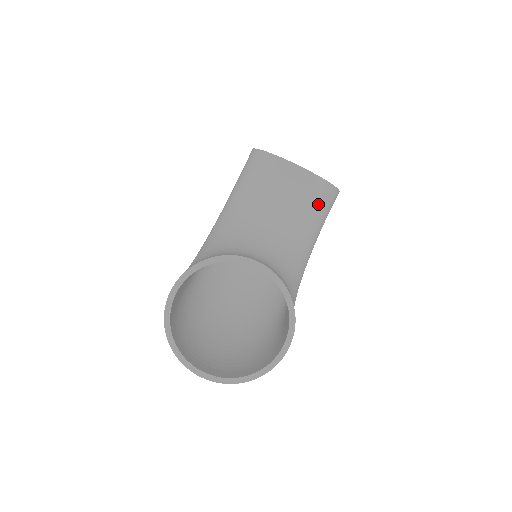
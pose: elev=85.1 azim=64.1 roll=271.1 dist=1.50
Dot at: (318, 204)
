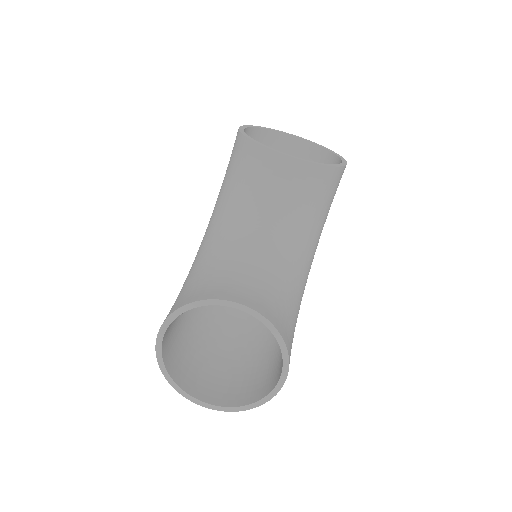
Dot at: (318, 192)
